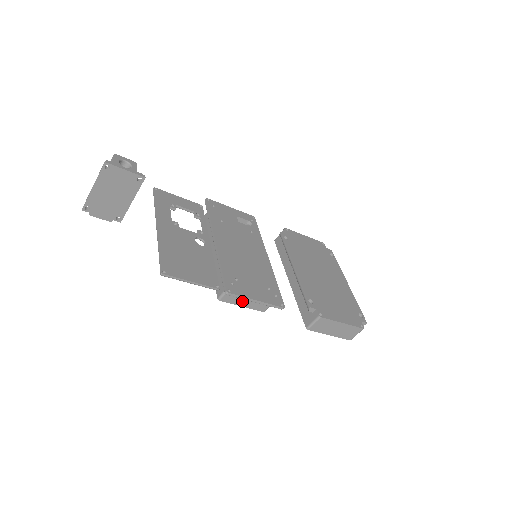
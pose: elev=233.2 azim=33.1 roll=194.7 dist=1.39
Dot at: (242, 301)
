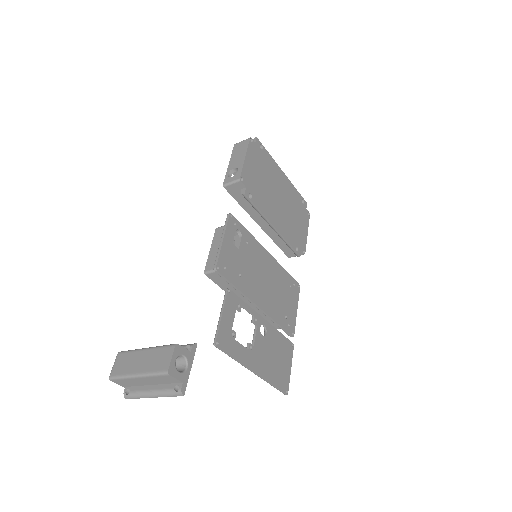
Dot at: occluded
